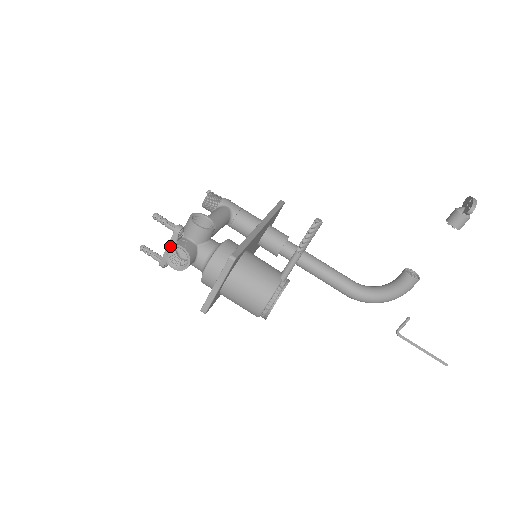
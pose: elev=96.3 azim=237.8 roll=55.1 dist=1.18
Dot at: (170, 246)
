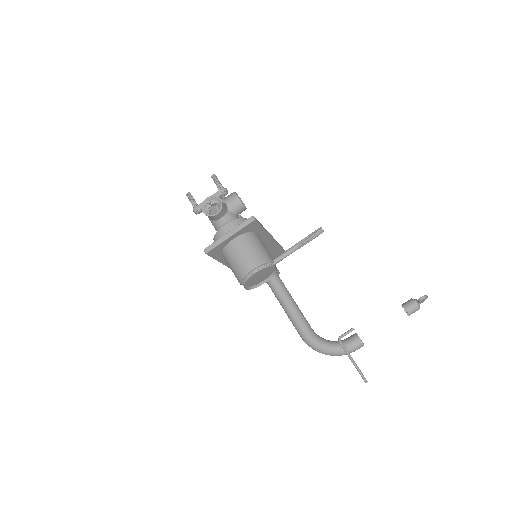
Dot at: (213, 196)
